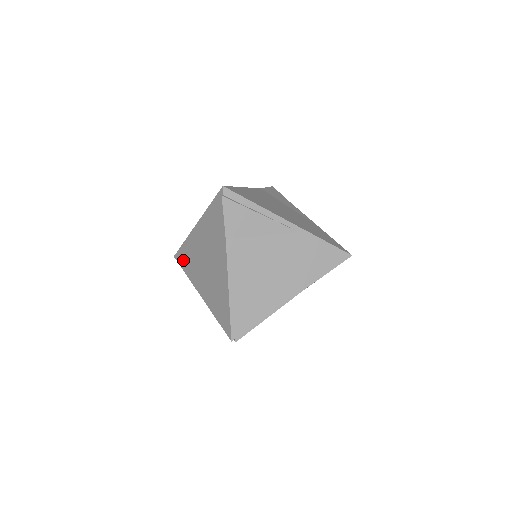
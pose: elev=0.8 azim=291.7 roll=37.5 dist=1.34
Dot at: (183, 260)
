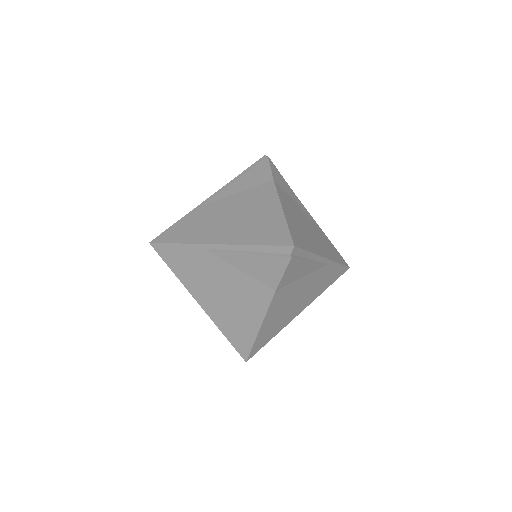
Dot at: (172, 258)
